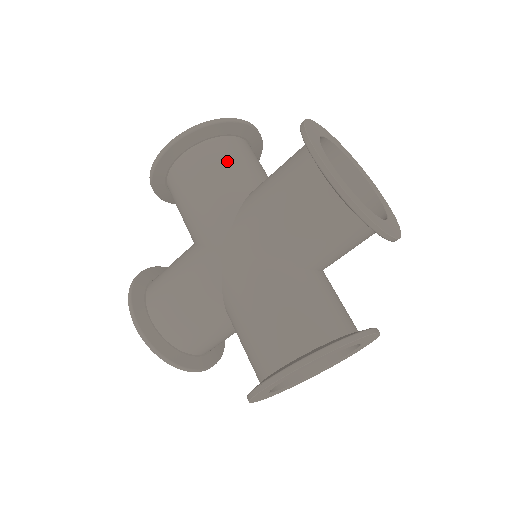
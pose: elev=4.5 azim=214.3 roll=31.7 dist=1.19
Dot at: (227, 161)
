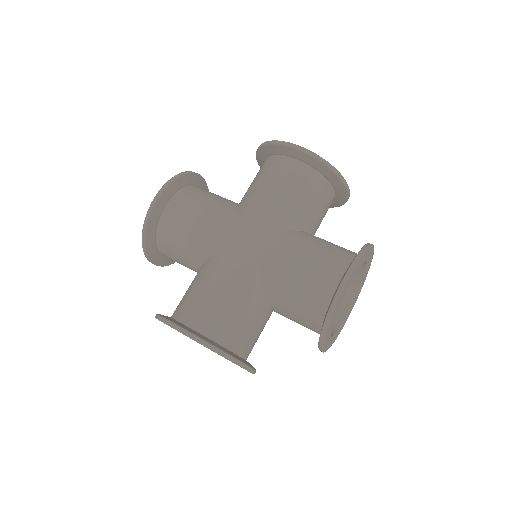
Dot at: (208, 194)
